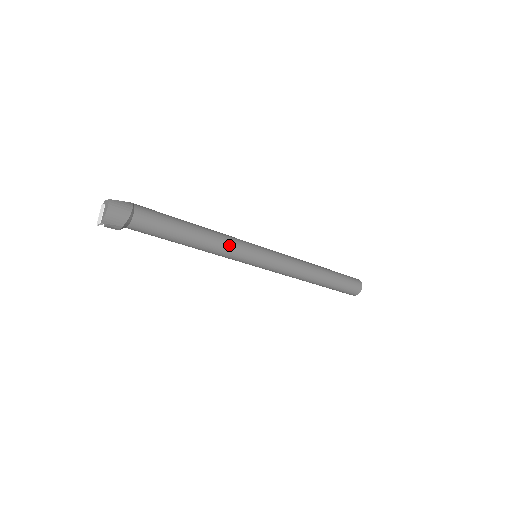
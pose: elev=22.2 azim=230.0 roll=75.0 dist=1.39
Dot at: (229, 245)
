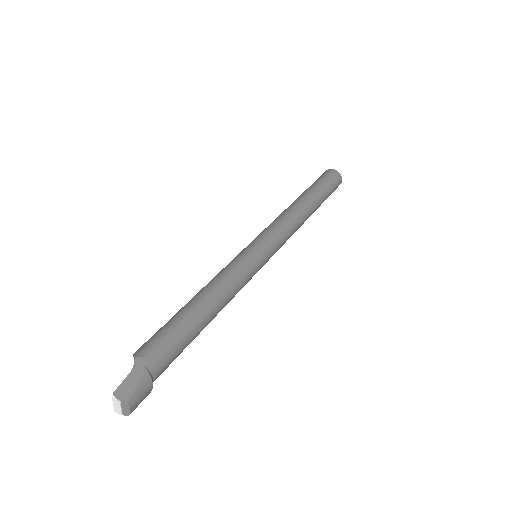
Dot at: (239, 290)
